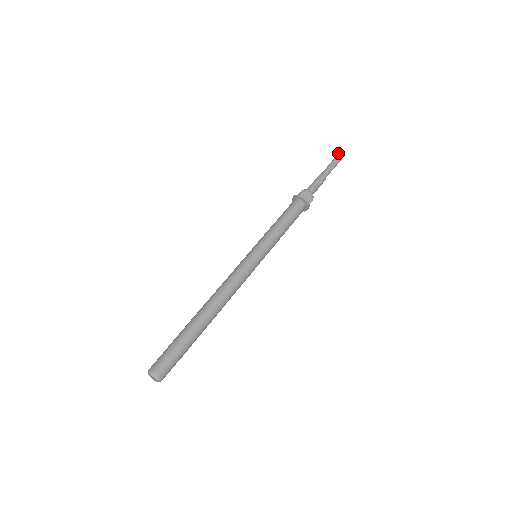
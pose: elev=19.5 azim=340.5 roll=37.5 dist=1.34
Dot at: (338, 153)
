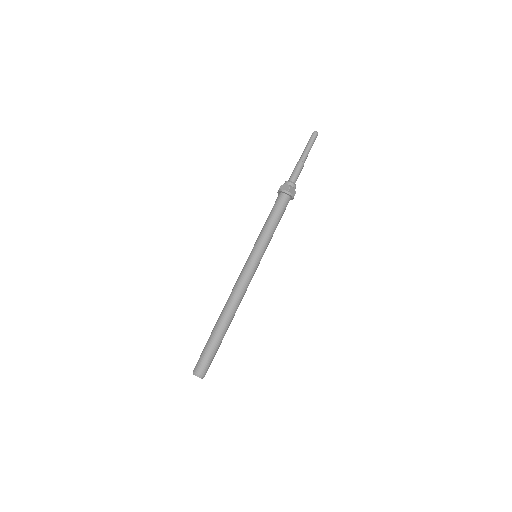
Dot at: (314, 132)
